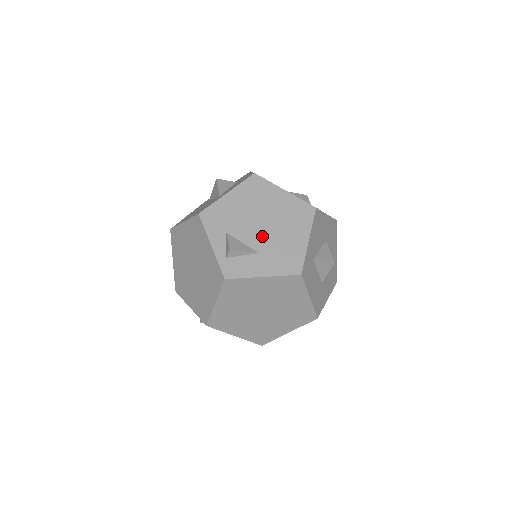
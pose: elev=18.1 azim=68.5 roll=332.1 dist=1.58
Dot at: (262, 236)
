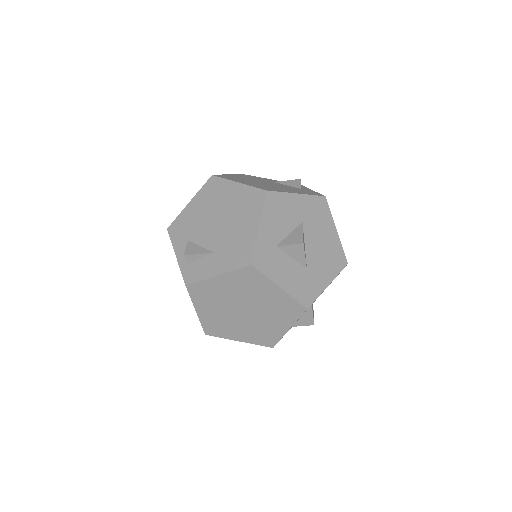
Dot at: (217, 235)
